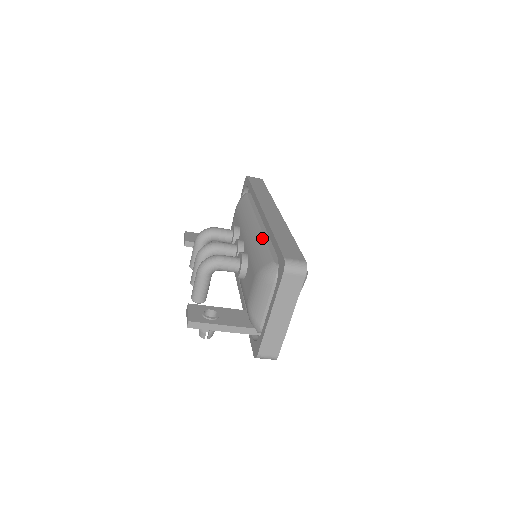
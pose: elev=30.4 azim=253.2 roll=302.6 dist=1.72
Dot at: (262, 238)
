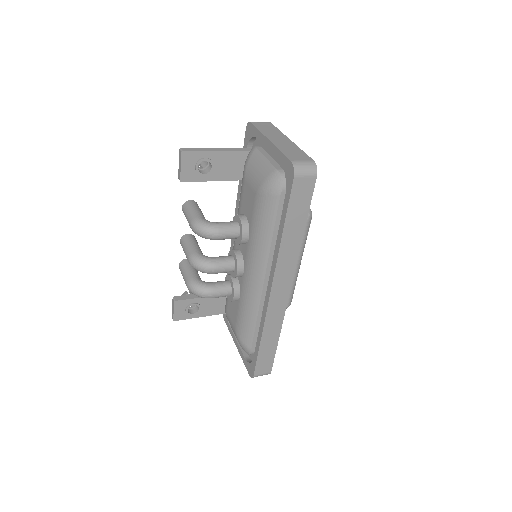
Dot at: (256, 312)
